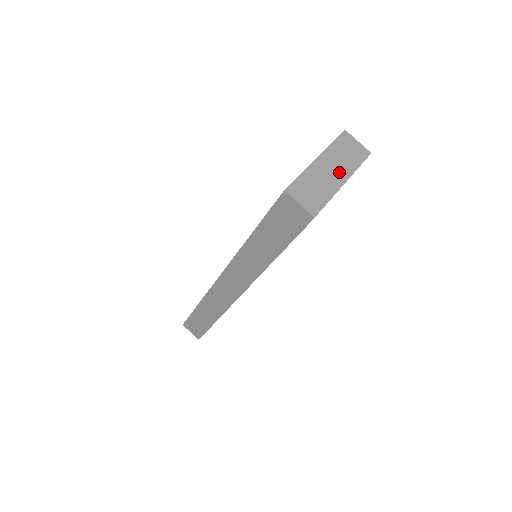
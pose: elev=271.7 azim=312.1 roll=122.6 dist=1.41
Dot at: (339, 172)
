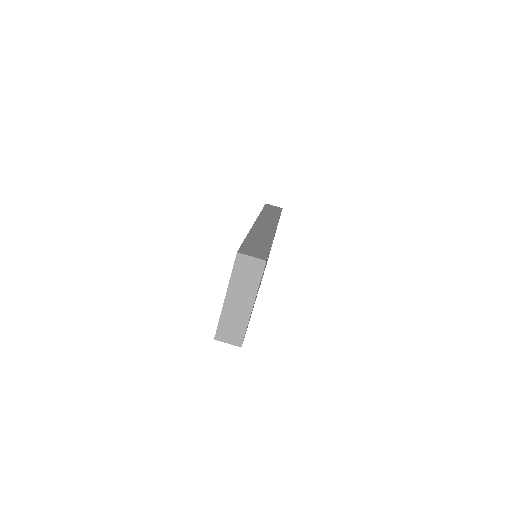
Dot at: (246, 299)
